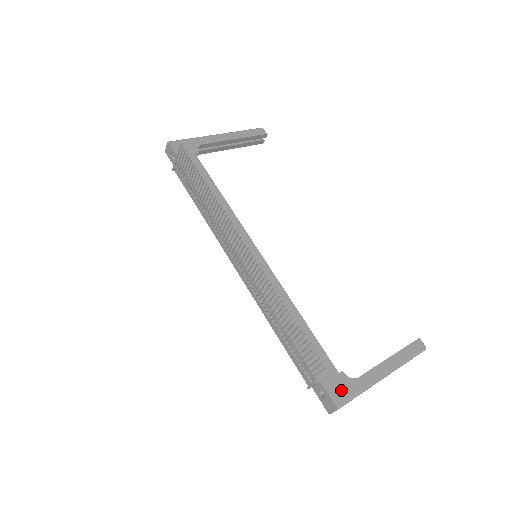
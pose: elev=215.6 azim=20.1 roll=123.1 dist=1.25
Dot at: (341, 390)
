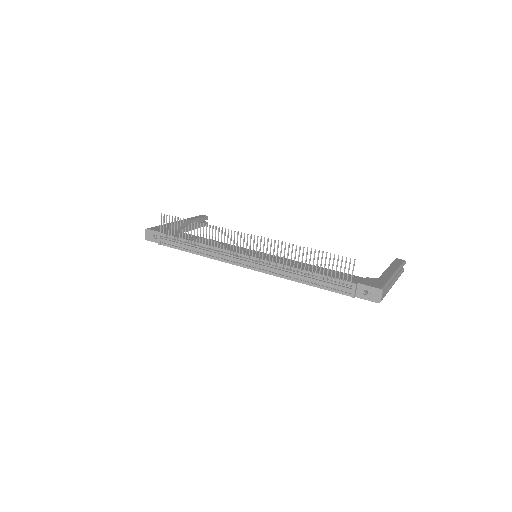
Dot at: (375, 283)
